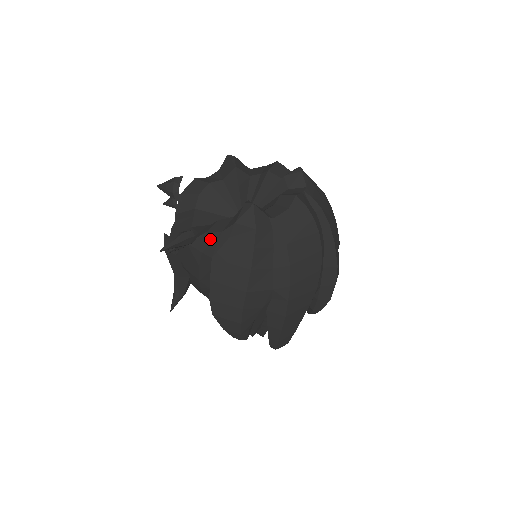
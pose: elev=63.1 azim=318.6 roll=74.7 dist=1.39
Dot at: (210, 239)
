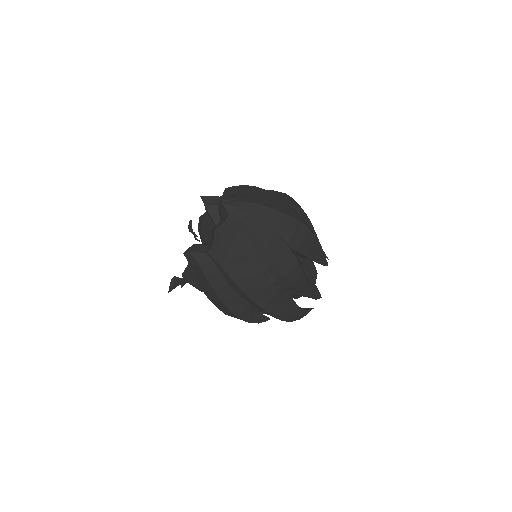
Dot at: (187, 277)
